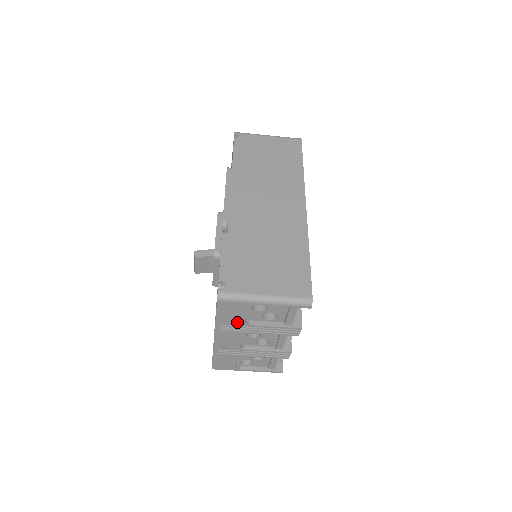
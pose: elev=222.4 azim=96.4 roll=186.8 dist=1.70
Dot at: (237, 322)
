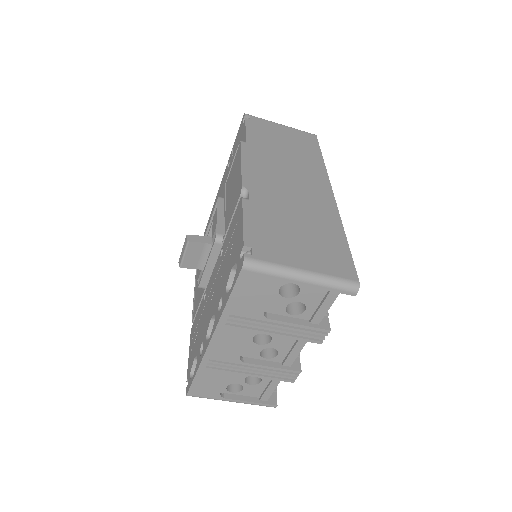
Dot at: (253, 312)
